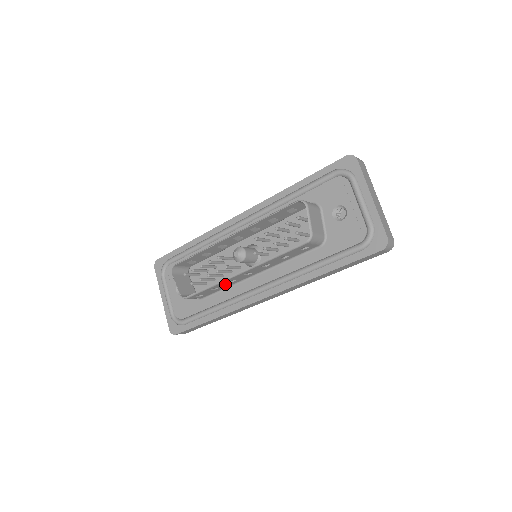
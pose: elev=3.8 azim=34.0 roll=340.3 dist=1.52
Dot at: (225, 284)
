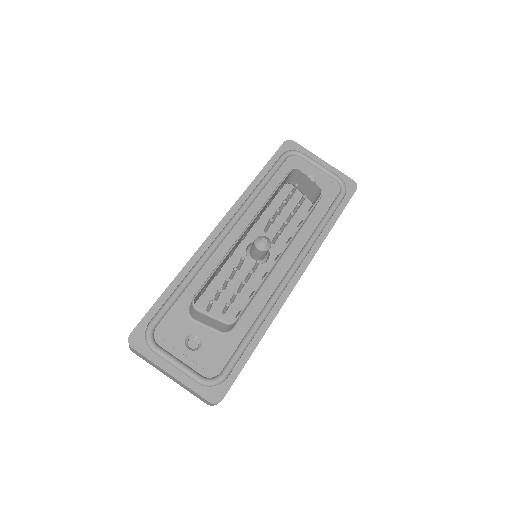
Dot at: occluded
